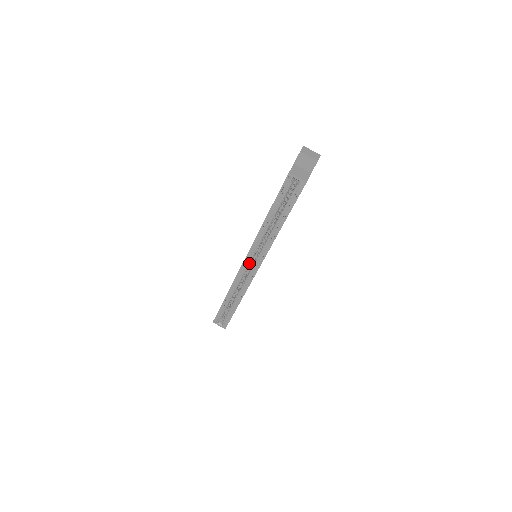
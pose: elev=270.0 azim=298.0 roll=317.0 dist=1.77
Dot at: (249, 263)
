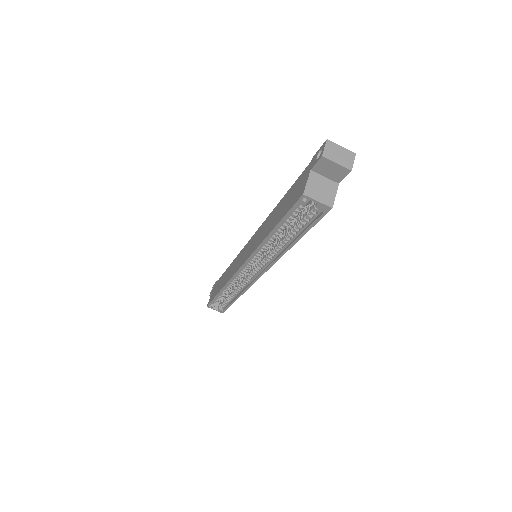
Dot at: (247, 269)
